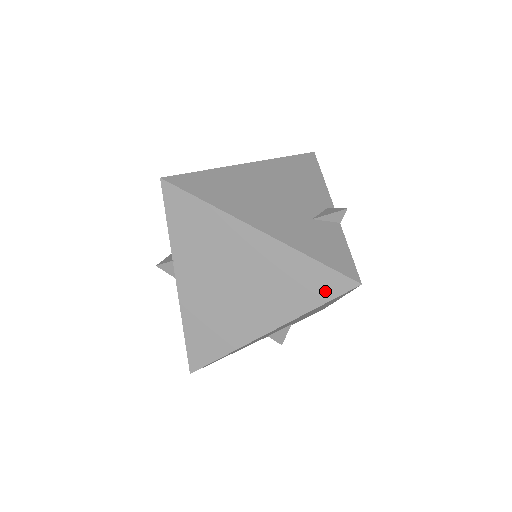
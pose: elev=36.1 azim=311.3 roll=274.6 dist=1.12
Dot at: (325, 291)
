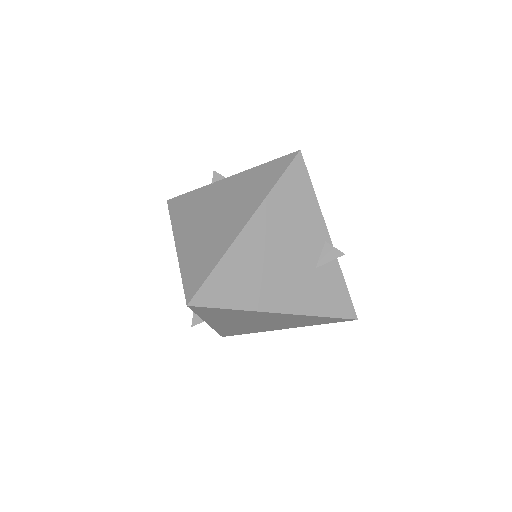
Dot at: (330, 322)
